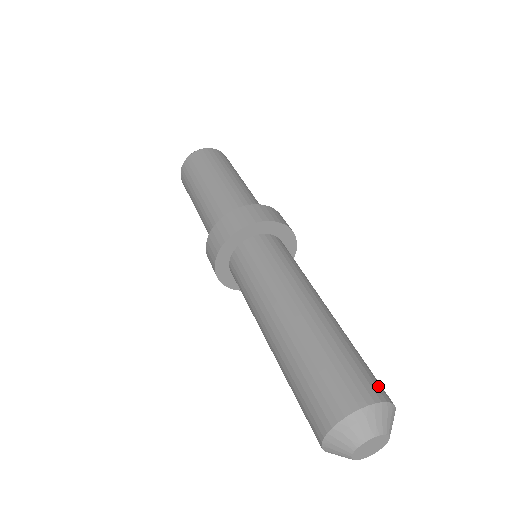
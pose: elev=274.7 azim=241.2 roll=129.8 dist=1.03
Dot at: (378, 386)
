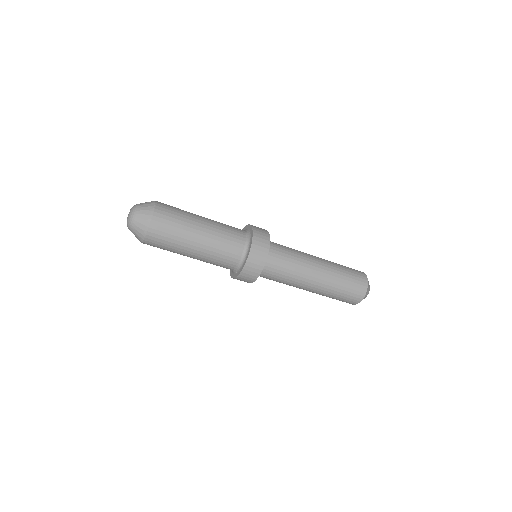
Dot at: (360, 273)
